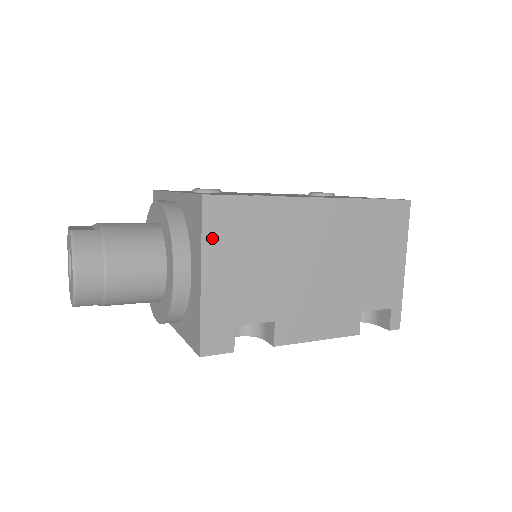
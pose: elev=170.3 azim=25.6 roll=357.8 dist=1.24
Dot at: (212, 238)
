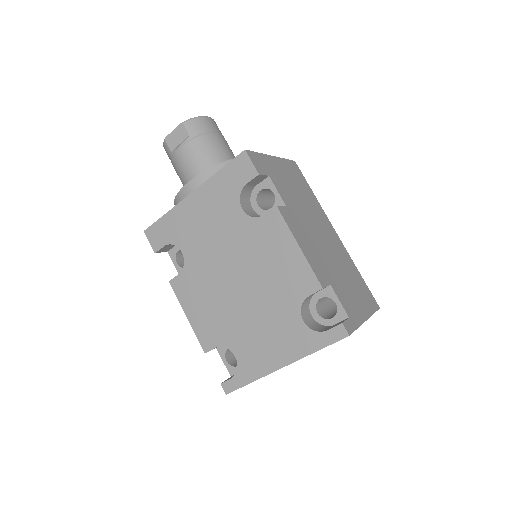
Dot at: (287, 165)
